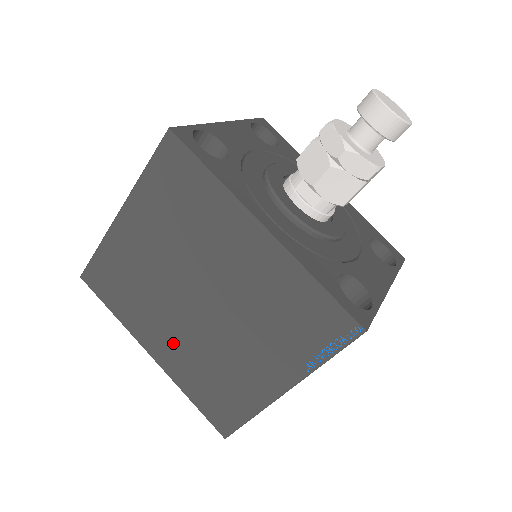
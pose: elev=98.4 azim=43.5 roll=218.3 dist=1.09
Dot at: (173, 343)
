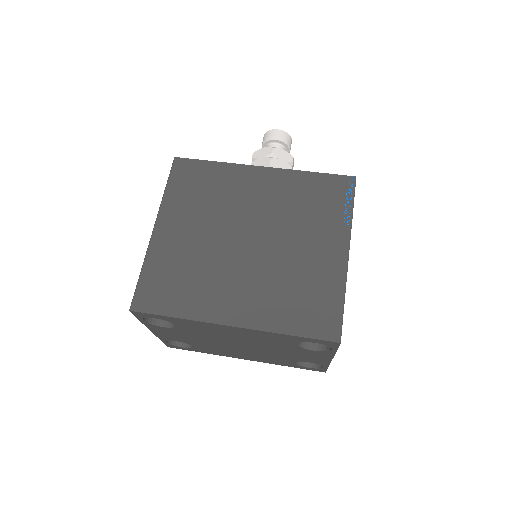
Dot at: (246, 294)
